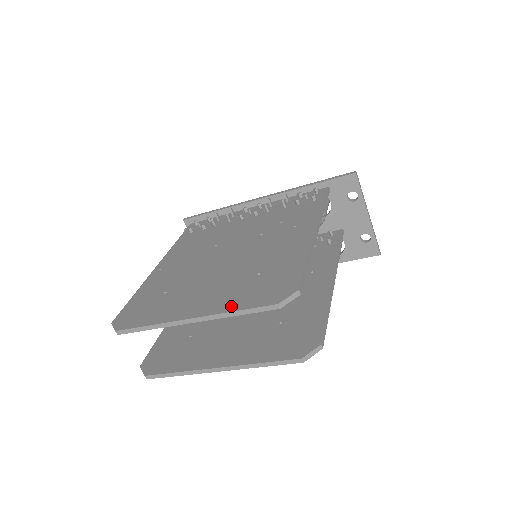
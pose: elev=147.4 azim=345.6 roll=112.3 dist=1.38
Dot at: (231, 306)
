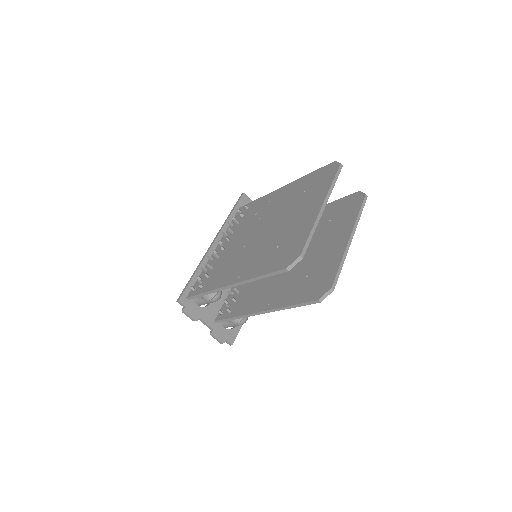
Dot at: (326, 187)
